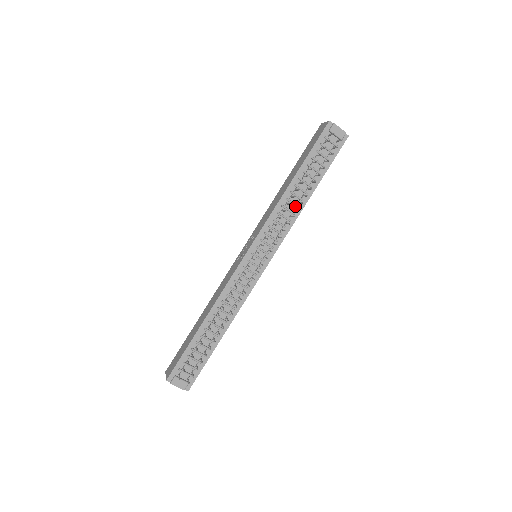
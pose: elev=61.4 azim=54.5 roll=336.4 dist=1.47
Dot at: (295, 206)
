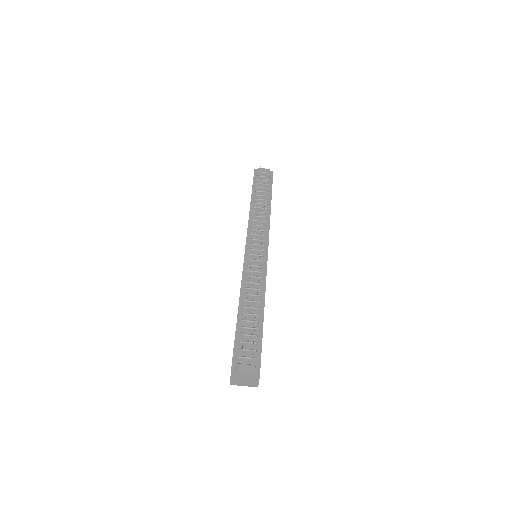
Dot at: (263, 214)
